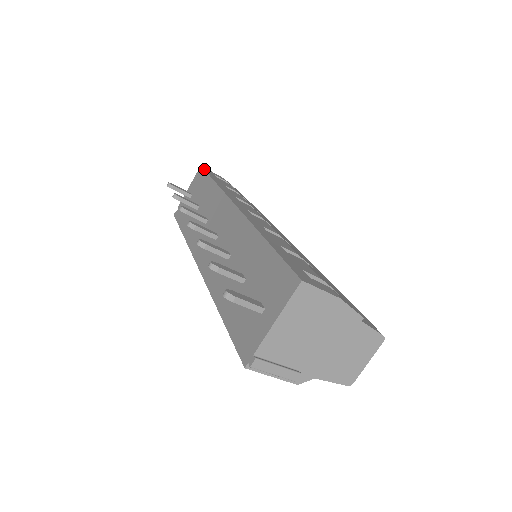
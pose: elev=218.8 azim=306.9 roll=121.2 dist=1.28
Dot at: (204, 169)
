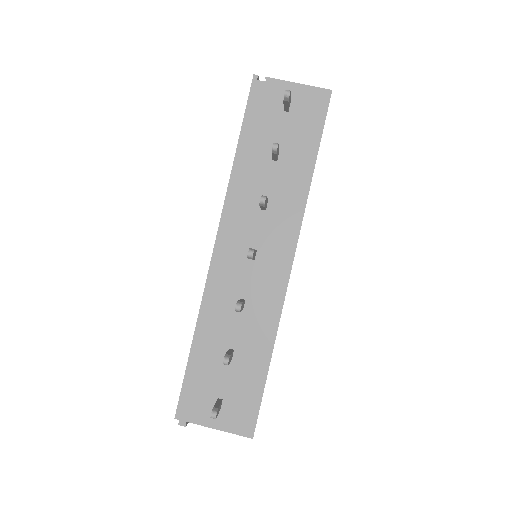
Dot at: occluded
